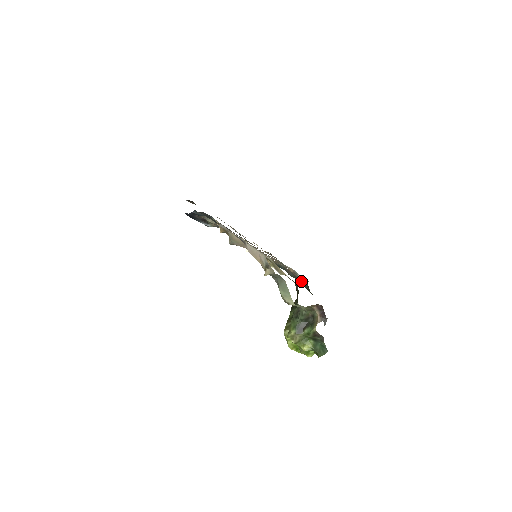
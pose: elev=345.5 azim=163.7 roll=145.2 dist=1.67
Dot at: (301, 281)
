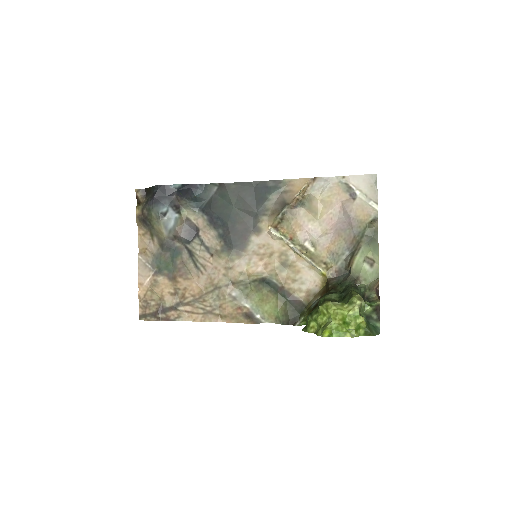
Dot at: (294, 302)
